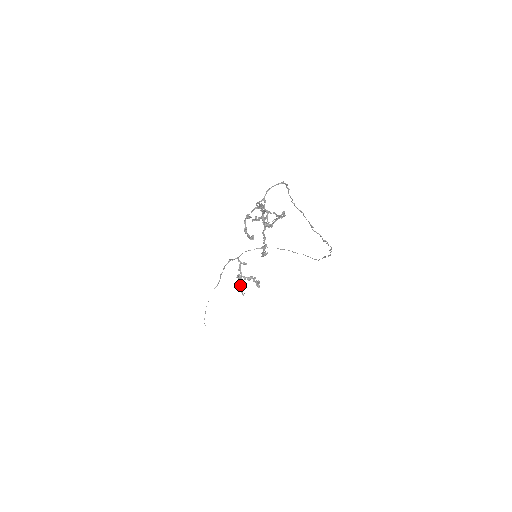
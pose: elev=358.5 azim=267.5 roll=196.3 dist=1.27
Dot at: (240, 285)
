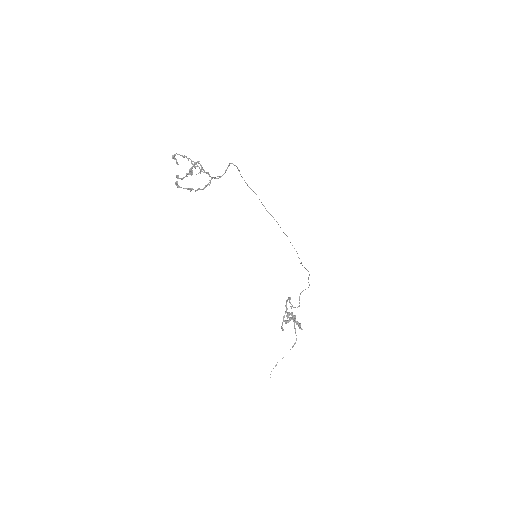
Dot at: (283, 320)
